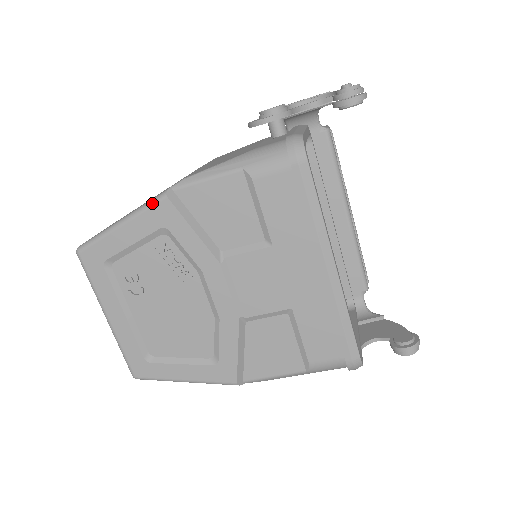
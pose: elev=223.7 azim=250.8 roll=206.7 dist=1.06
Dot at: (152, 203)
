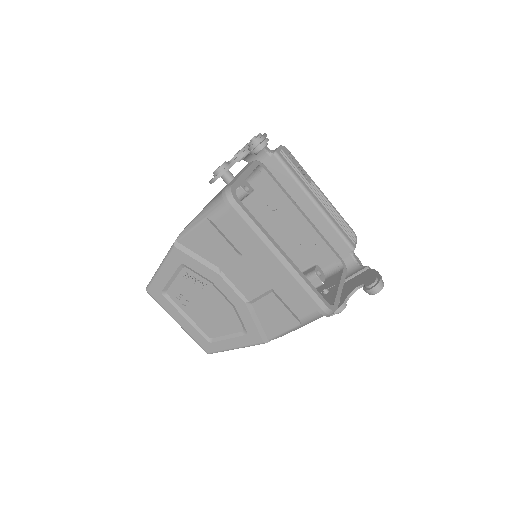
Dot at: (169, 253)
